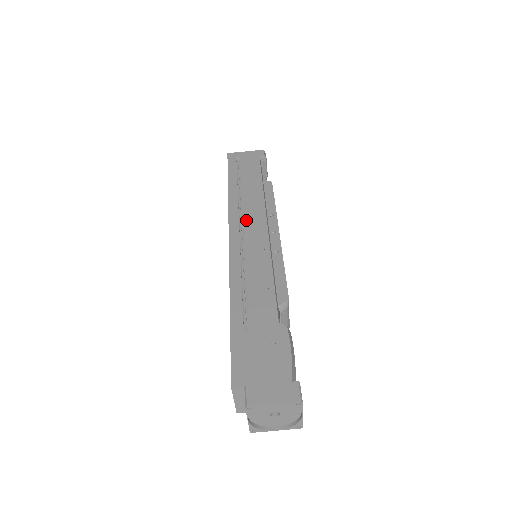
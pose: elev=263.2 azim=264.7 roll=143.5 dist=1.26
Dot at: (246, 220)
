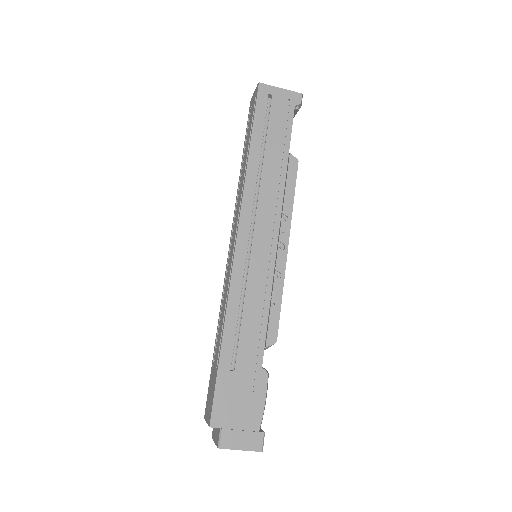
Dot at: (259, 218)
